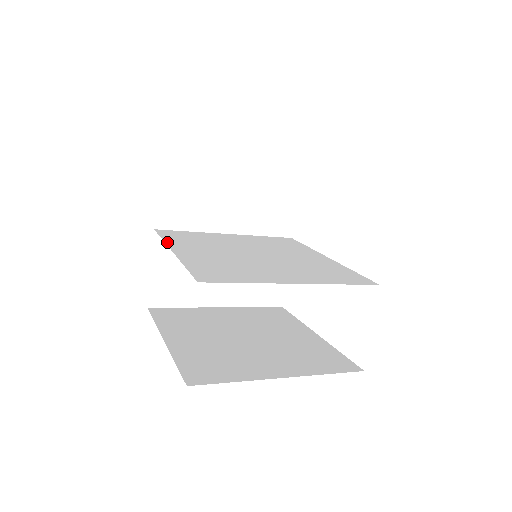
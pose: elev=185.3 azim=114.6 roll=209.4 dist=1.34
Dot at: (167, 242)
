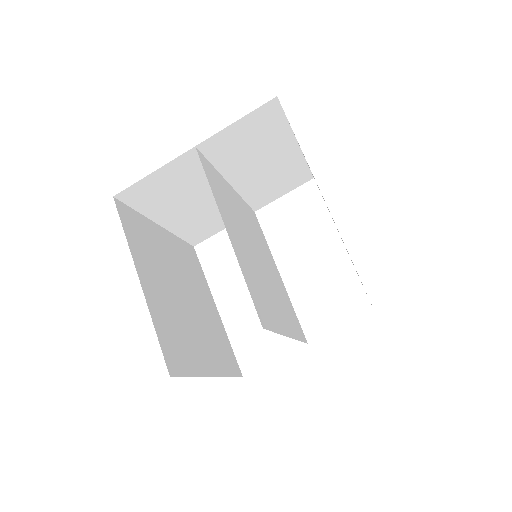
Dot at: (216, 199)
